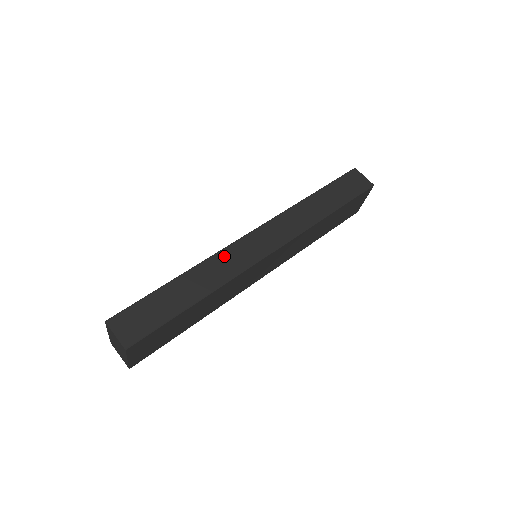
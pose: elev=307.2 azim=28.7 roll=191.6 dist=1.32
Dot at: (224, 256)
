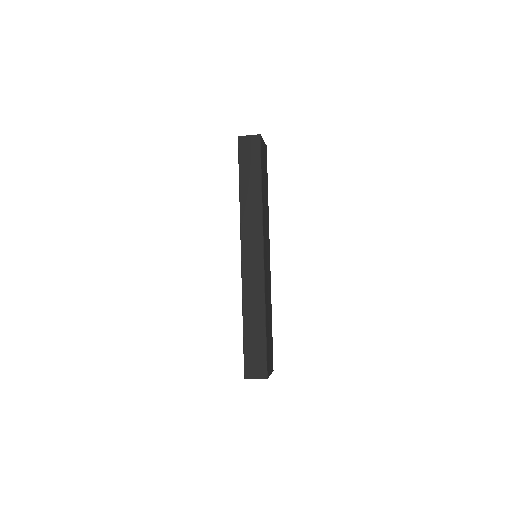
Dot at: (247, 285)
